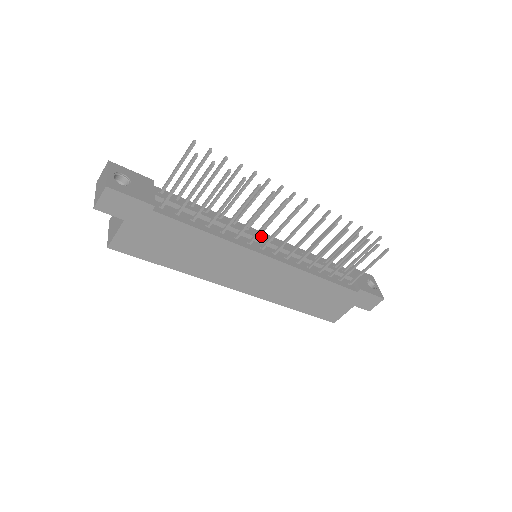
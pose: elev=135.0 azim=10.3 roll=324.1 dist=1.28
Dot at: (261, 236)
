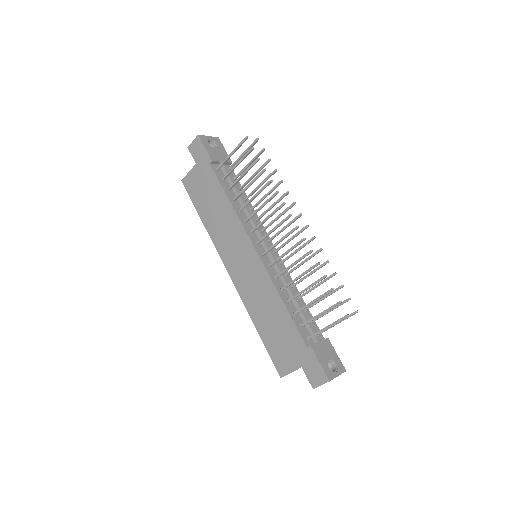
Dot at: occluded
